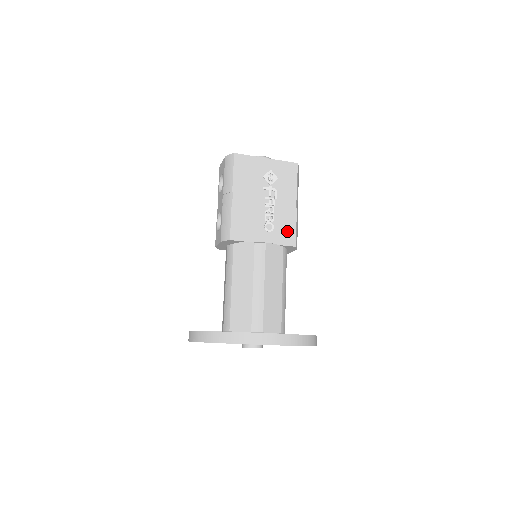
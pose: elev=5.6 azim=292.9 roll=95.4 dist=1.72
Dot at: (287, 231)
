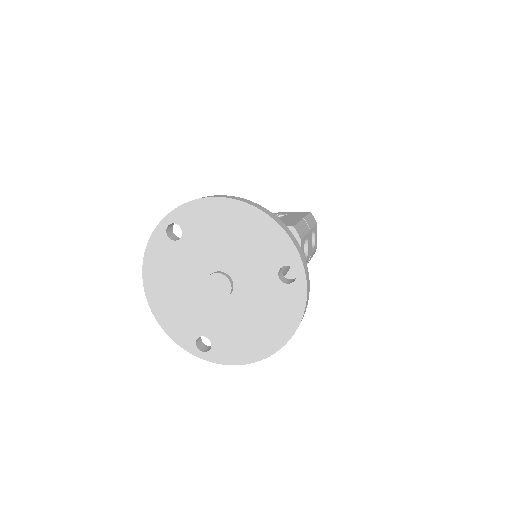
Dot at: (286, 224)
